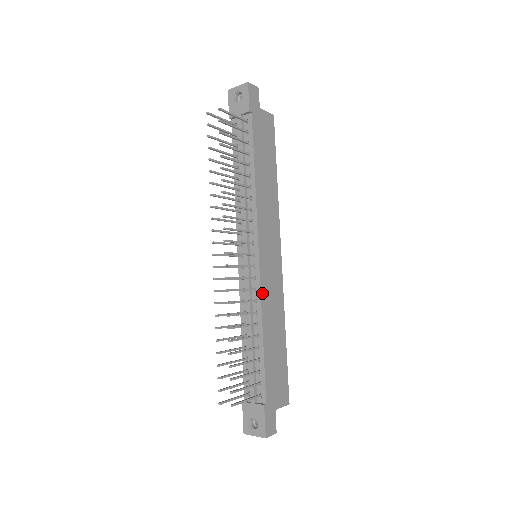
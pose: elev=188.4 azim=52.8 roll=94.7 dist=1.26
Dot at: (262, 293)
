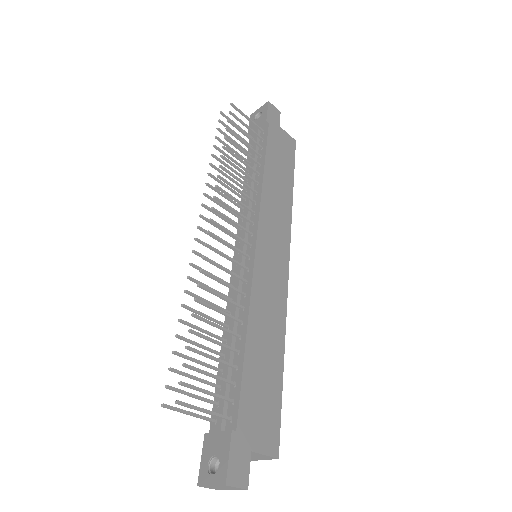
Dot at: (254, 286)
